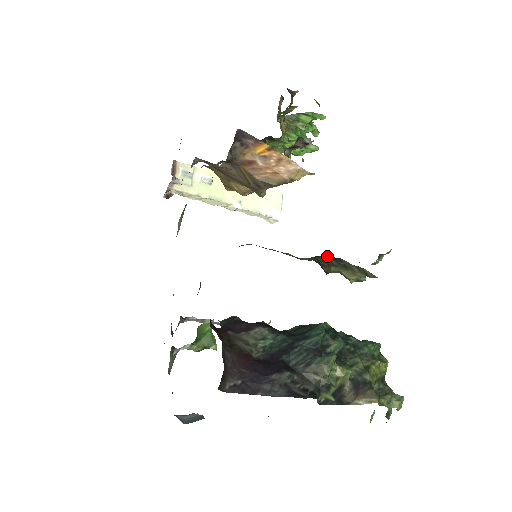
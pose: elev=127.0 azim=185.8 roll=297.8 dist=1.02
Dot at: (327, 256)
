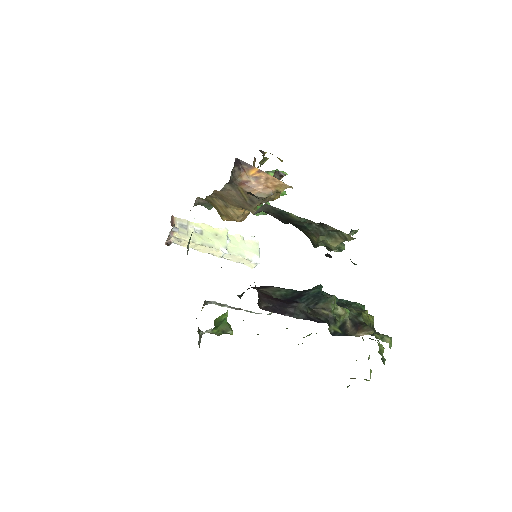
Dot at: occluded
